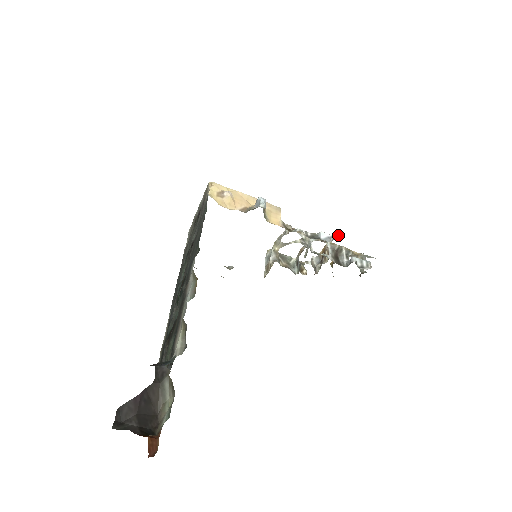
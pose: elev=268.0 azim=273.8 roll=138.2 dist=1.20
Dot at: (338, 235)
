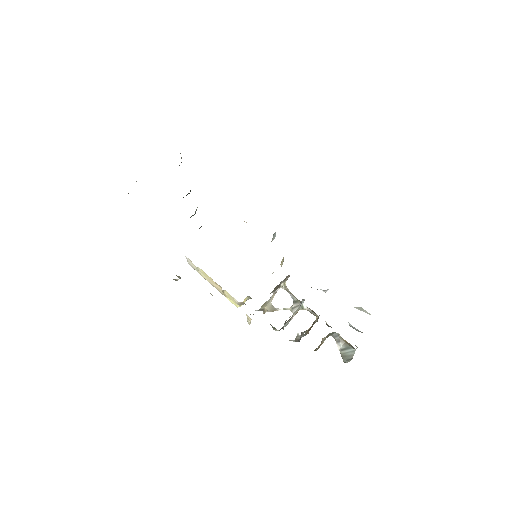
Dot at: occluded
